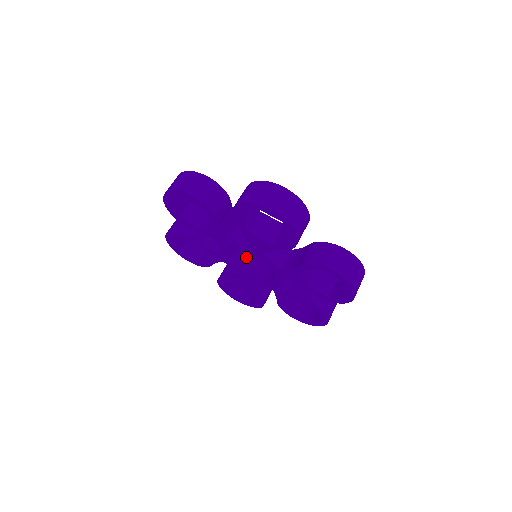
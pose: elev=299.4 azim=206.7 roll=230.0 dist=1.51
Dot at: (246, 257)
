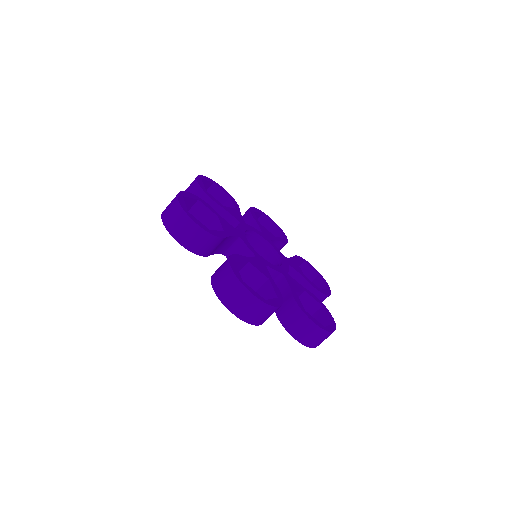
Dot at: (253, 240)
